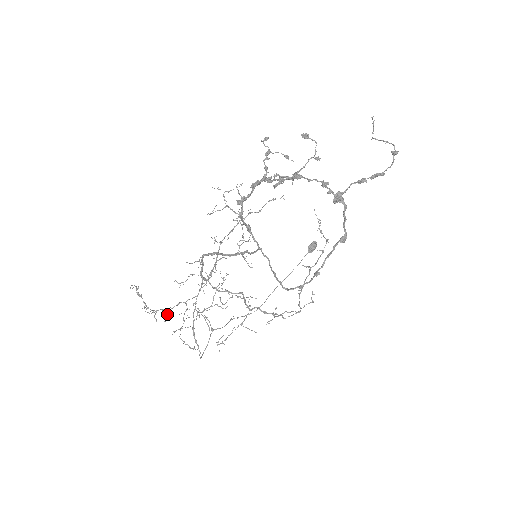
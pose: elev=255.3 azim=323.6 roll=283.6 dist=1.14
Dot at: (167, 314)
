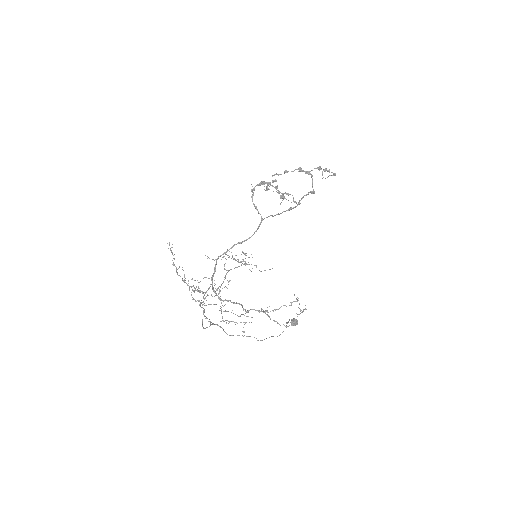
Dot at: occluded
